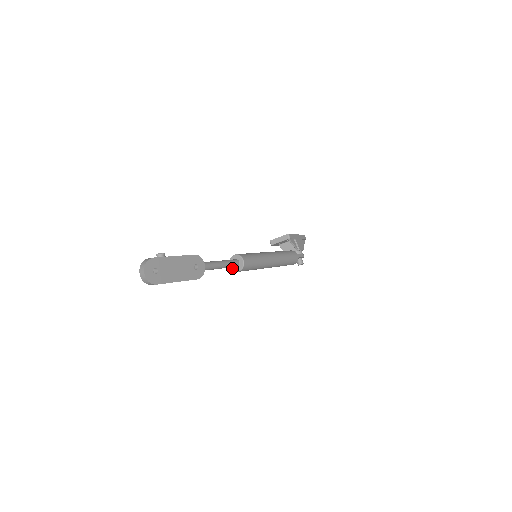
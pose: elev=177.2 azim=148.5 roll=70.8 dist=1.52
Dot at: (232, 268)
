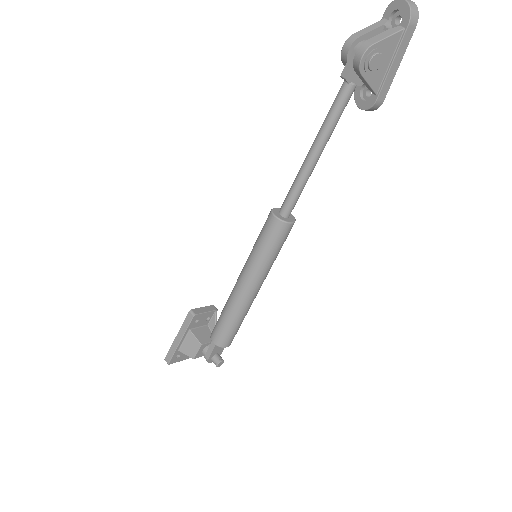
Dot at: (281, 218)
